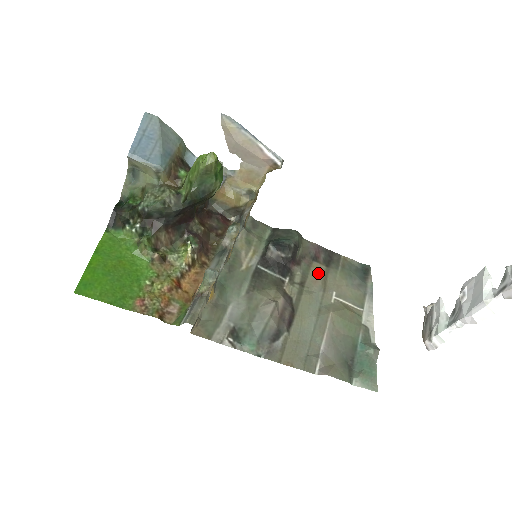
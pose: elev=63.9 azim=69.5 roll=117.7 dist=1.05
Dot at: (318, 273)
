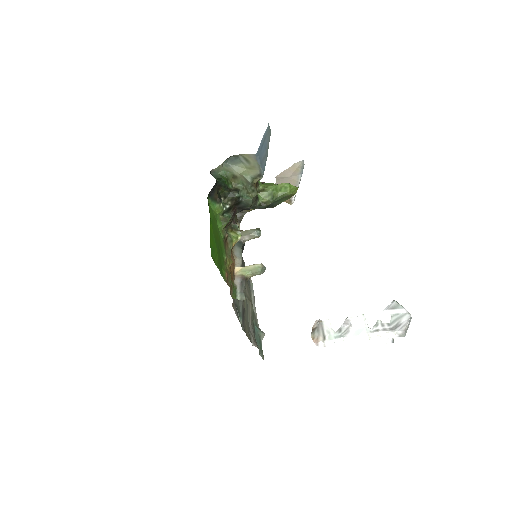
Dot at: occluded
